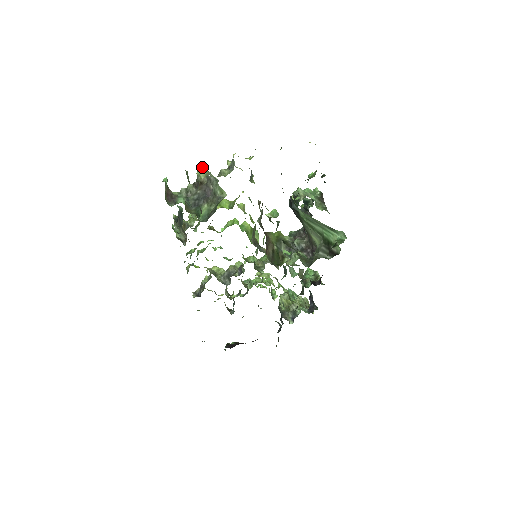
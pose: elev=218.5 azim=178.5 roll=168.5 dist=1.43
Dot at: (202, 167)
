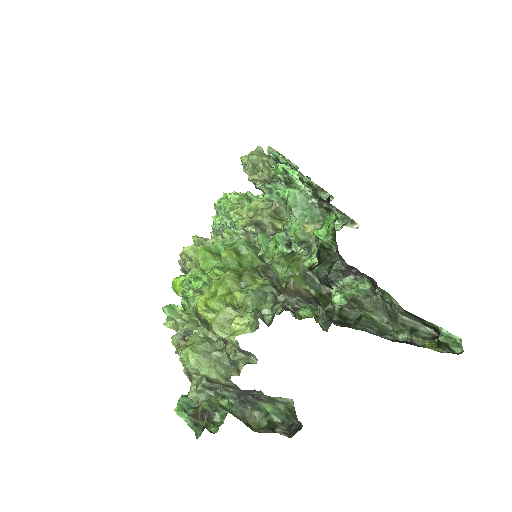
Dot at: (197, 364)
